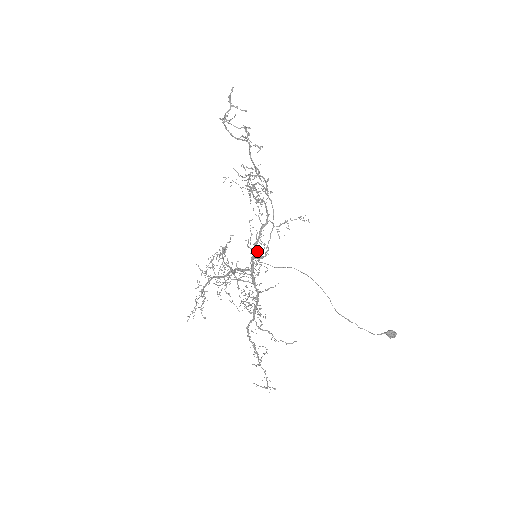
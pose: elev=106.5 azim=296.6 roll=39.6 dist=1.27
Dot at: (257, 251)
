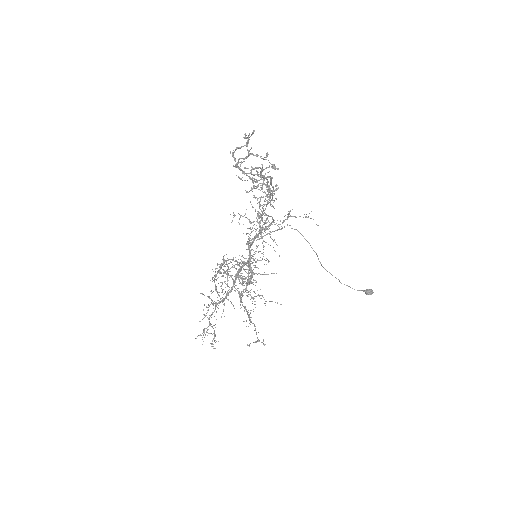
Dot at: (256, 246)
